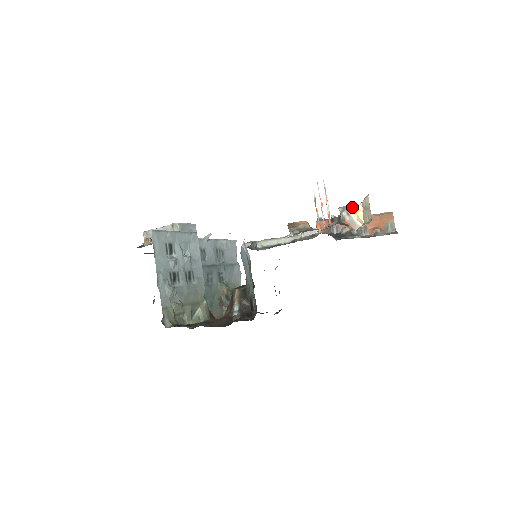
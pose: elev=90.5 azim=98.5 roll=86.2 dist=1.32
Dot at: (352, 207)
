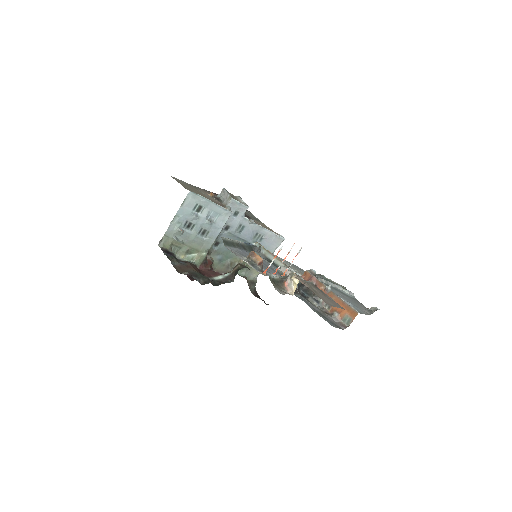
Dot at: (293, 277)
